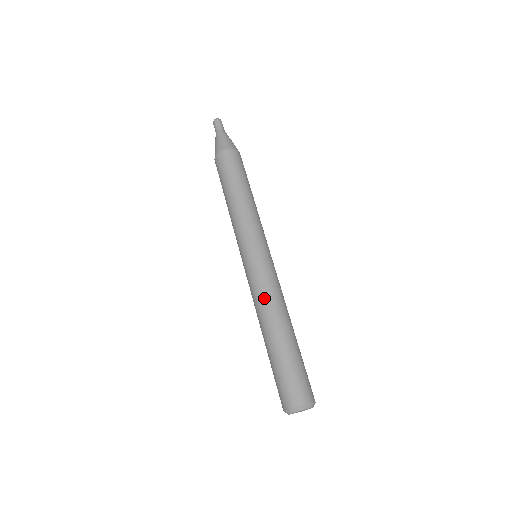
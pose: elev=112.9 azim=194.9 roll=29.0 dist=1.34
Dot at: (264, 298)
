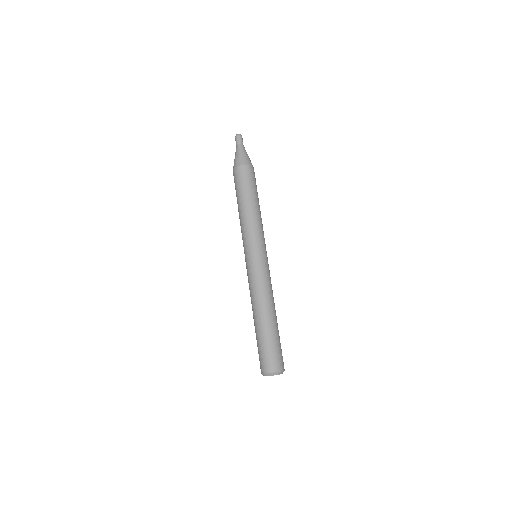
Dot at: (267, 290)
